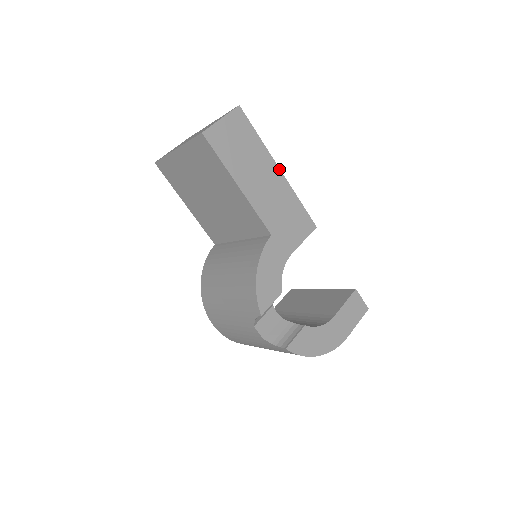
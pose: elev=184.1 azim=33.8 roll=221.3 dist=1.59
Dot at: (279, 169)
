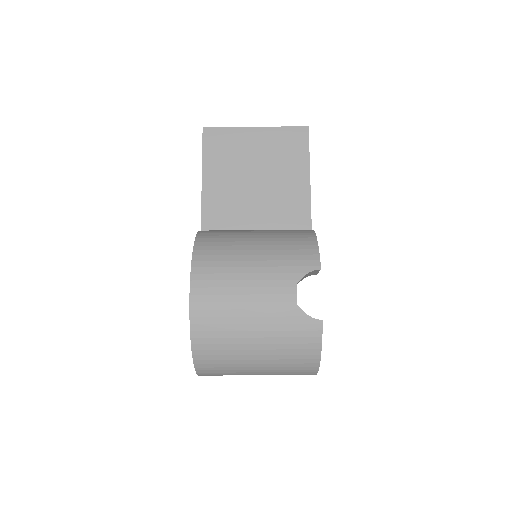
Dot at: occluded
